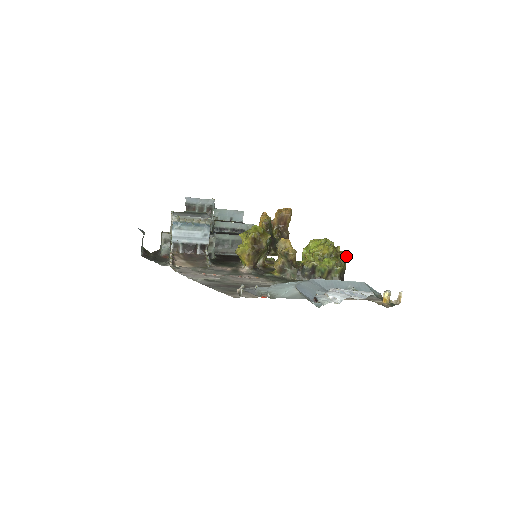
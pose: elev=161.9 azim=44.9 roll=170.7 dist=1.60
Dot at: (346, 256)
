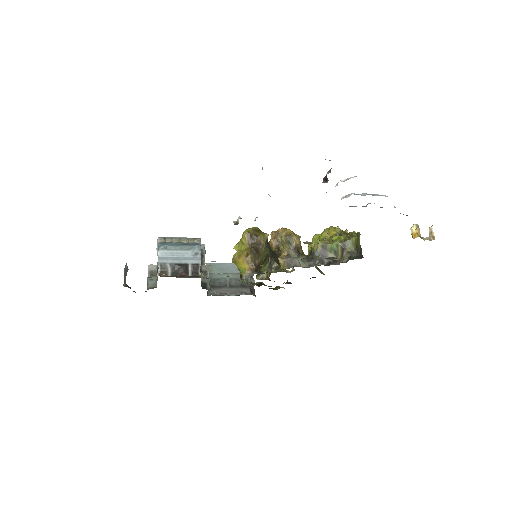
Dot at: (357, 233)
